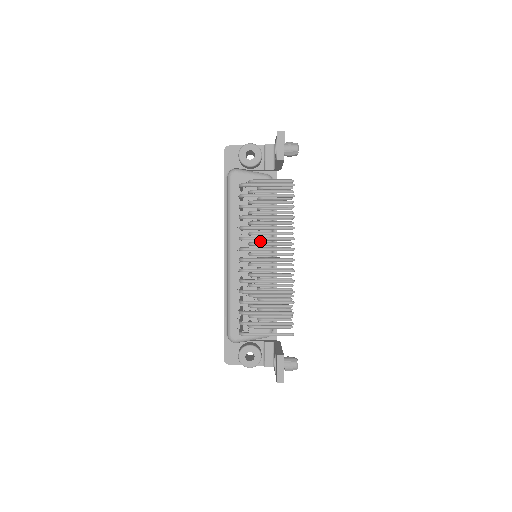
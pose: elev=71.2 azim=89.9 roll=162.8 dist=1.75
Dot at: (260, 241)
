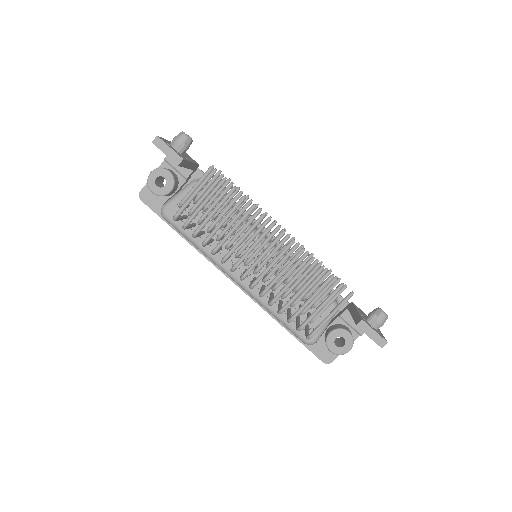
Dot at: (245, 241)
